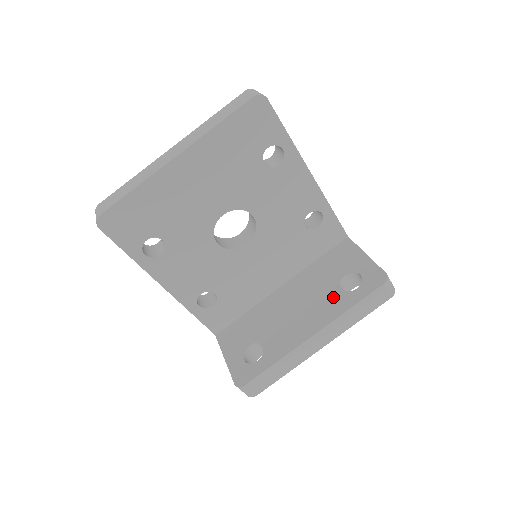
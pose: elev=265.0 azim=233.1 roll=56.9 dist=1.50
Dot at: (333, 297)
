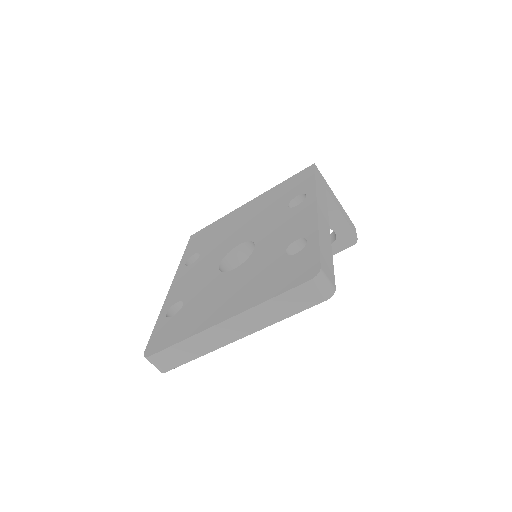
Dot at: occluded
